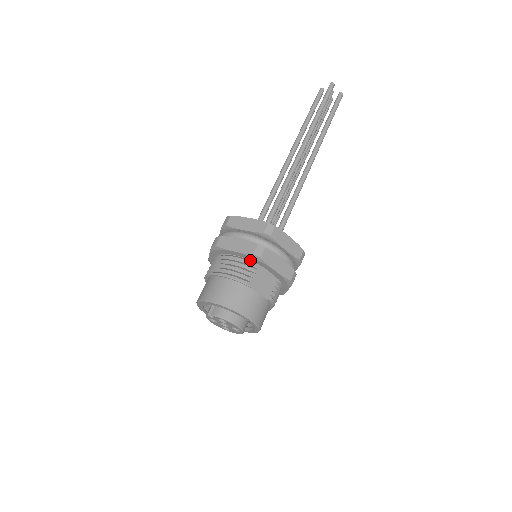
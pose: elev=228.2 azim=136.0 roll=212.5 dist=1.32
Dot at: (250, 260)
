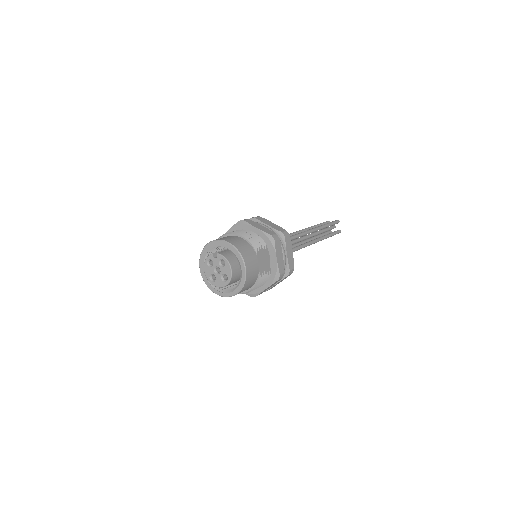
Dot at: (263, 241)
